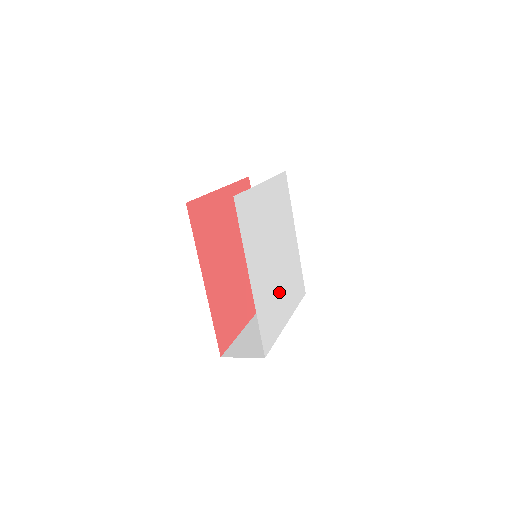
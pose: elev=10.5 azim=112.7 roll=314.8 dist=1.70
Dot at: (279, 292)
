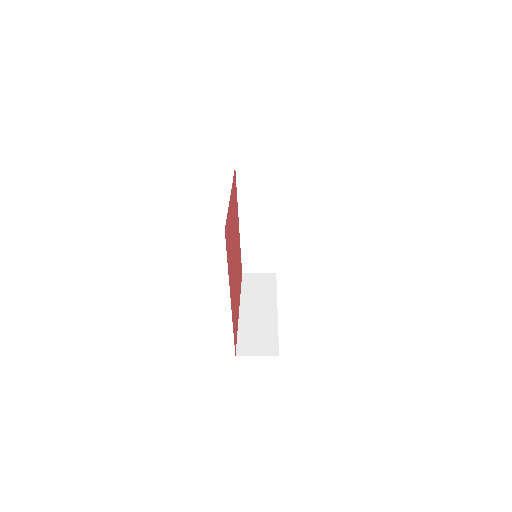
Dot at: occluded
